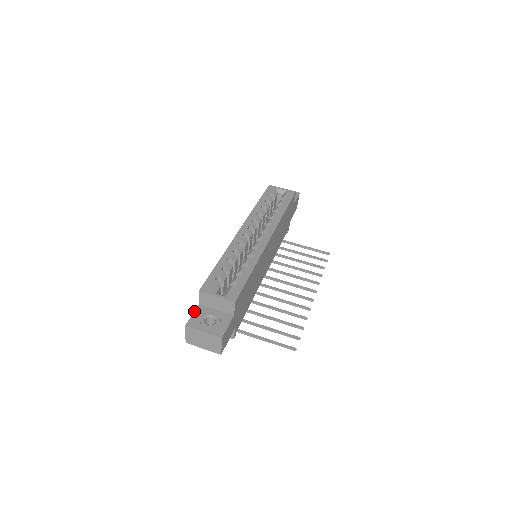
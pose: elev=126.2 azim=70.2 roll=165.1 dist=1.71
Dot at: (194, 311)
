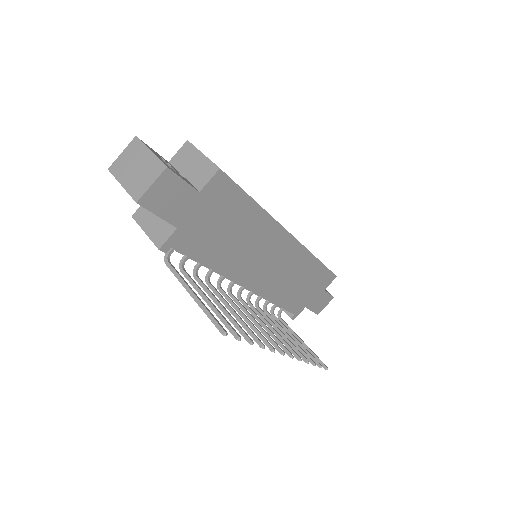
Dot at: occluded
